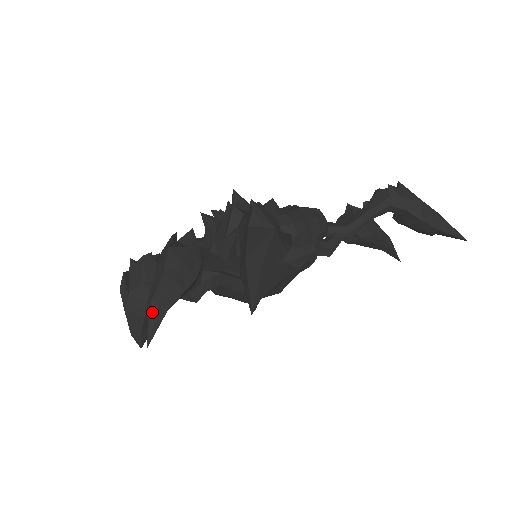
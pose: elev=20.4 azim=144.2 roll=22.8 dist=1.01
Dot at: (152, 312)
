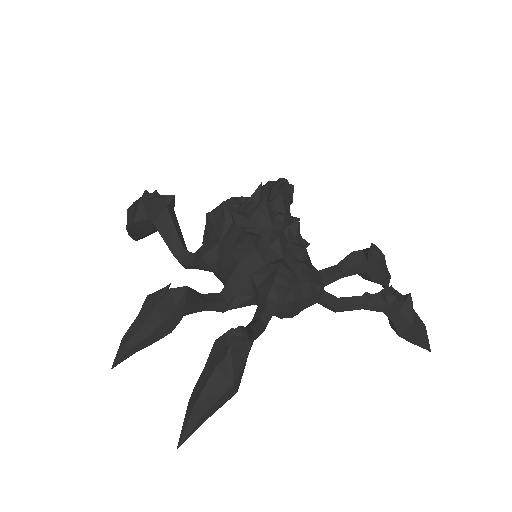
Dot at: (123, 351)
